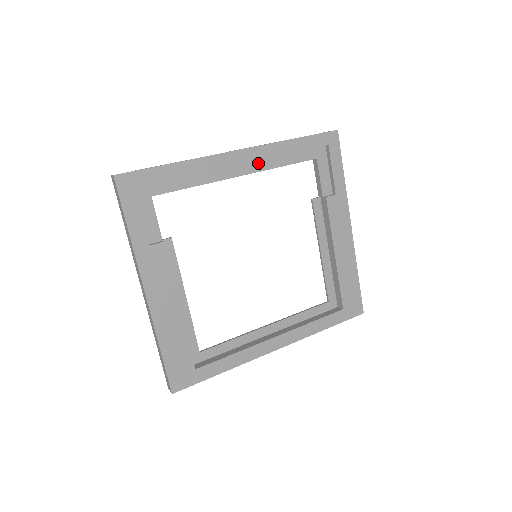
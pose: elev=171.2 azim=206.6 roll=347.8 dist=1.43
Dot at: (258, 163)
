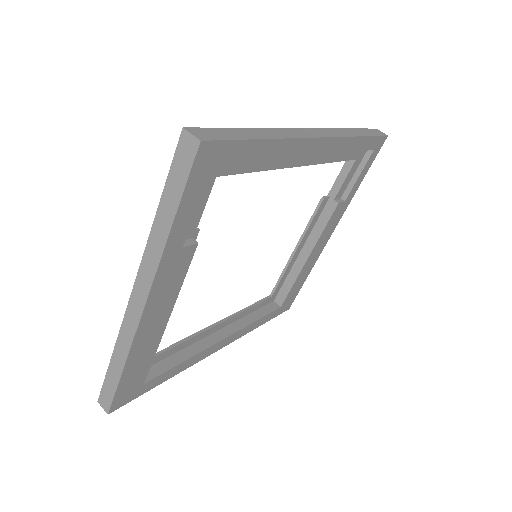
Dot at: occluded
